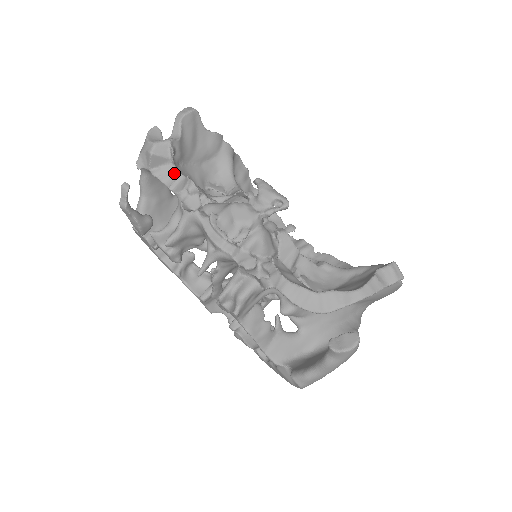
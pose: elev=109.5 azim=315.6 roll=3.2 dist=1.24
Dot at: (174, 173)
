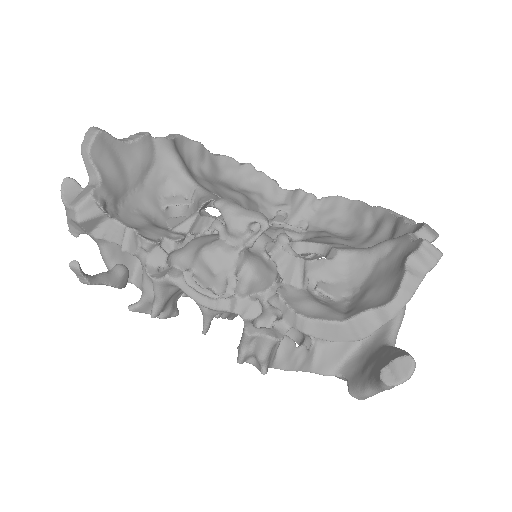
Dot at: (118, 227)
